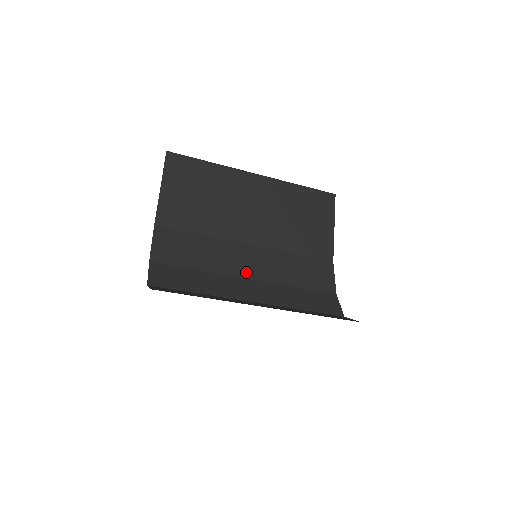
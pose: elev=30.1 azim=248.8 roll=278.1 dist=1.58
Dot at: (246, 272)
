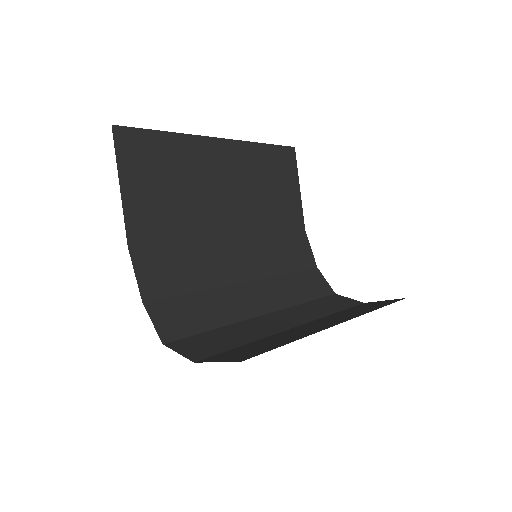
Dot at: (241, 274)
